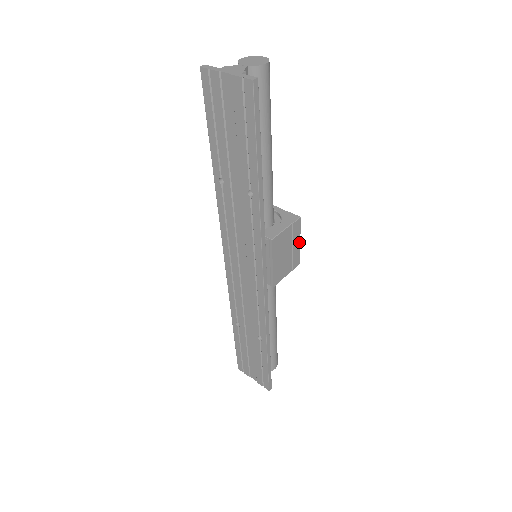
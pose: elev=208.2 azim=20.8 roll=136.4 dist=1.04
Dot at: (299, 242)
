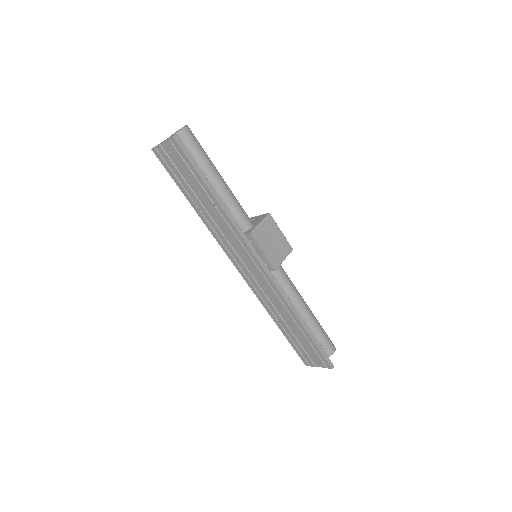
Dot at: (281, 232)
